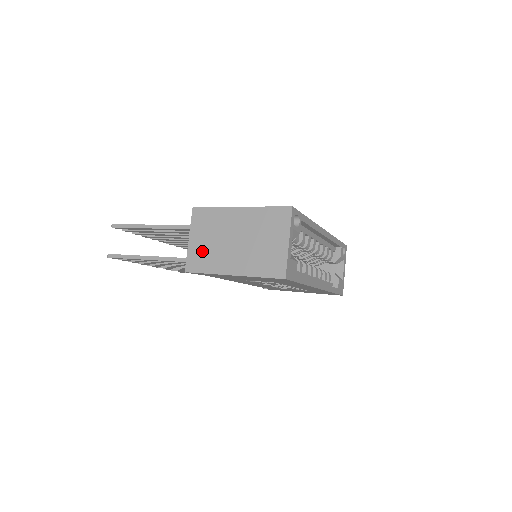
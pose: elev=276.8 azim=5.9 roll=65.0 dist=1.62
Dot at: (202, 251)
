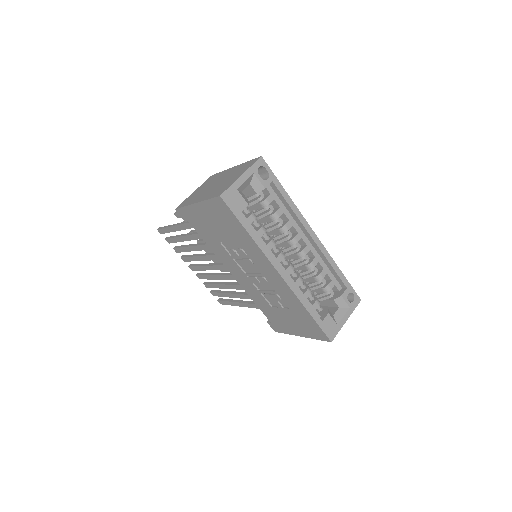
Dot at: (194, 195)
